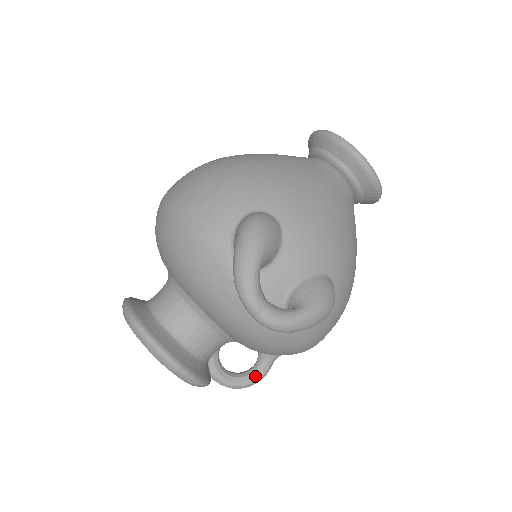
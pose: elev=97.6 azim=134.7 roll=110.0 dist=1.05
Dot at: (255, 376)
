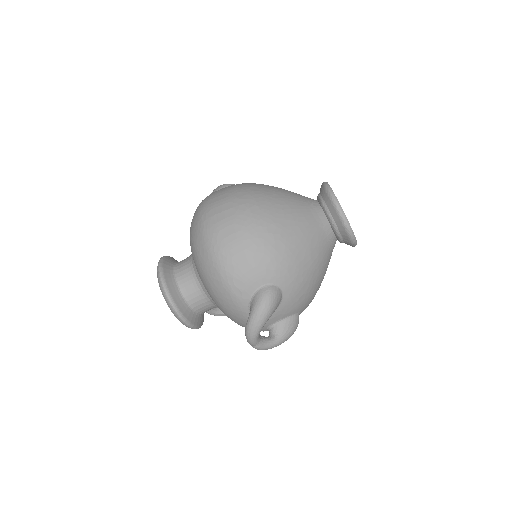
Dot at: occluded
